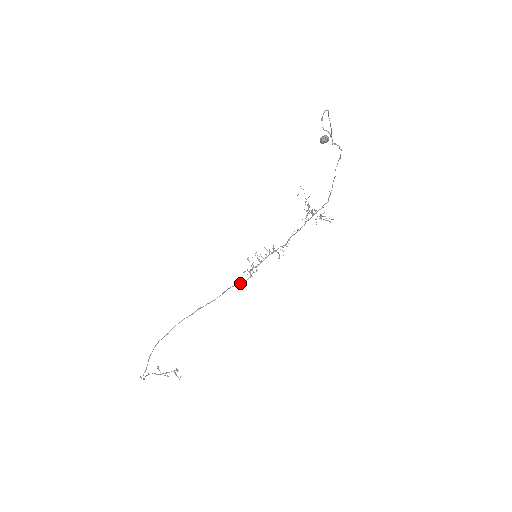
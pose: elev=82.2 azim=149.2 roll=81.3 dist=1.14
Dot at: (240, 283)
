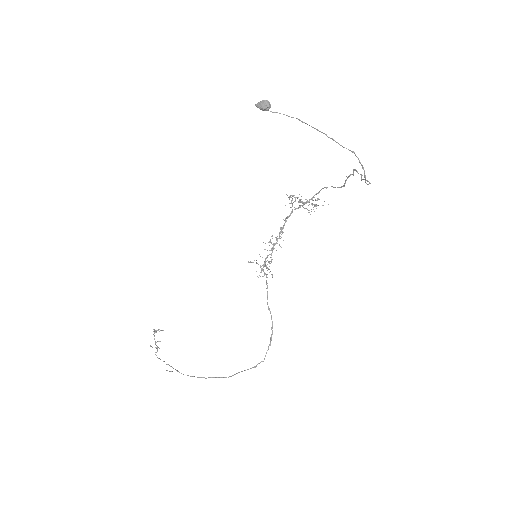
Dot at: occluded
